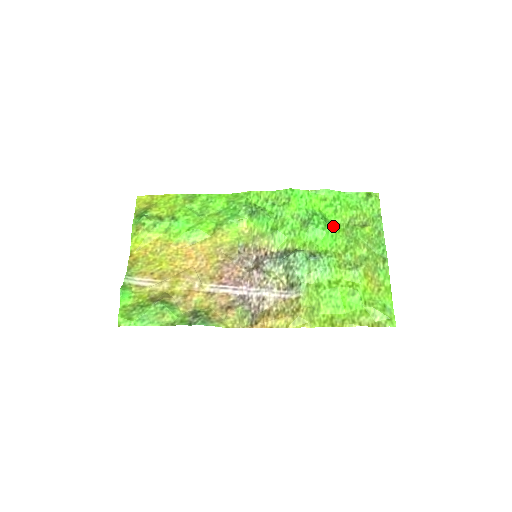
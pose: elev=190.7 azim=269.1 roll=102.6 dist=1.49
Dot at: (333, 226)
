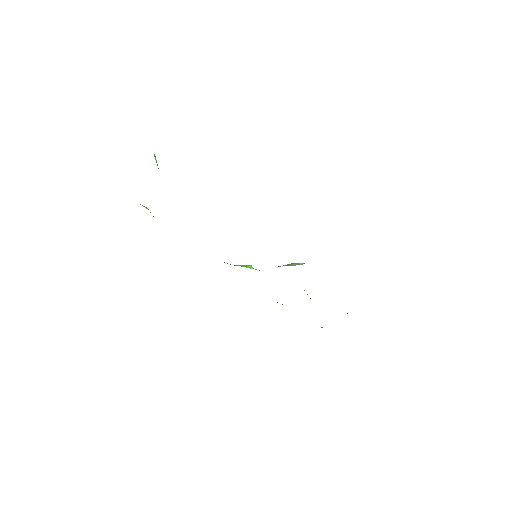
Dot at: occluded
